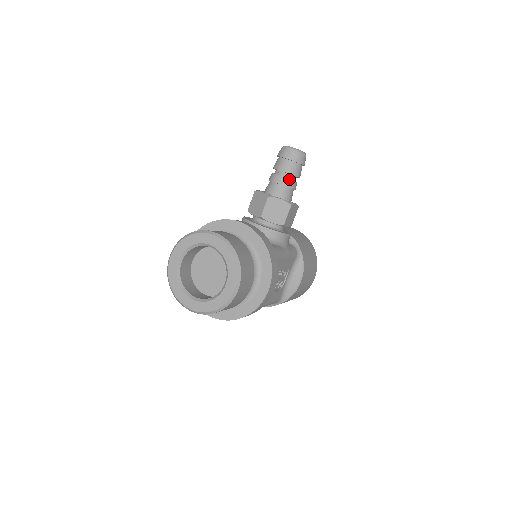
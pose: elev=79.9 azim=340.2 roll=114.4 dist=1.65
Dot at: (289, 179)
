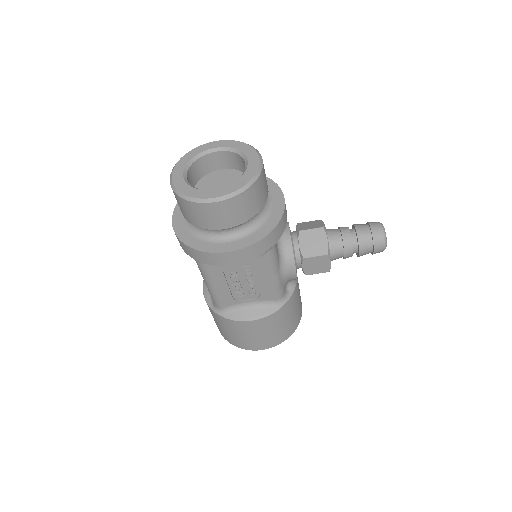
Dot at: (352, 241)
